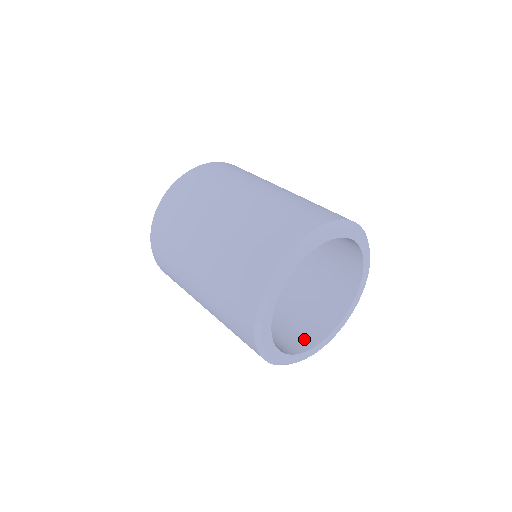
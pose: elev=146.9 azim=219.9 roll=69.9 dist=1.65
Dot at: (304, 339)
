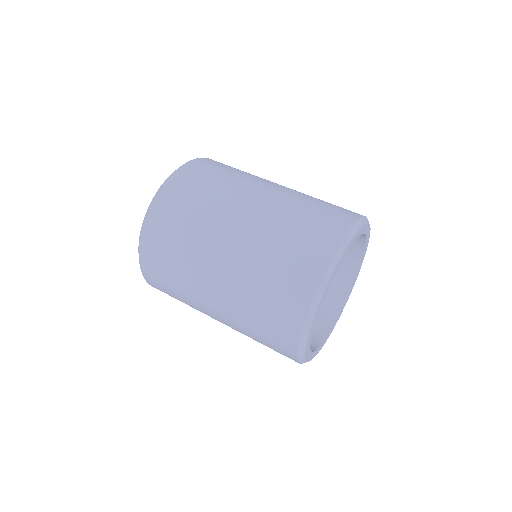
Dot at: occluded
